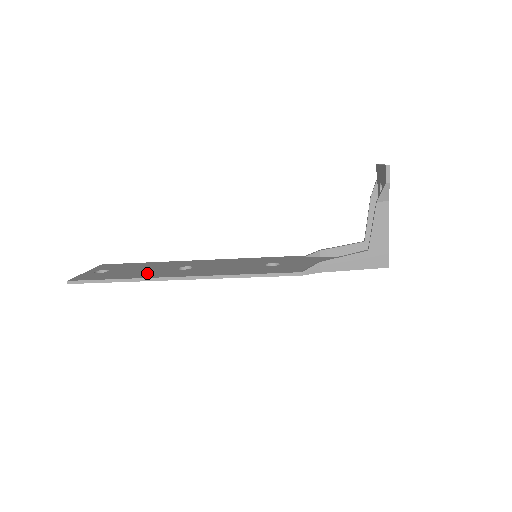
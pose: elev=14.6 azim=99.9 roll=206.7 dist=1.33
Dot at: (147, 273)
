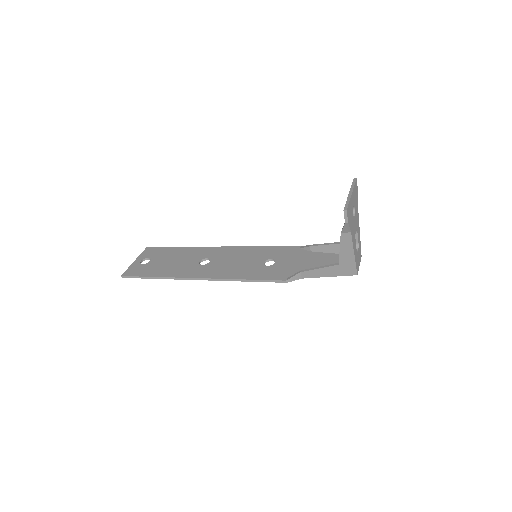
Dot at: (176, 269)
